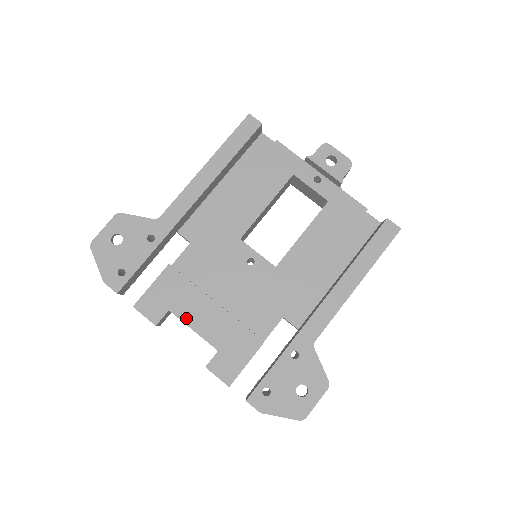
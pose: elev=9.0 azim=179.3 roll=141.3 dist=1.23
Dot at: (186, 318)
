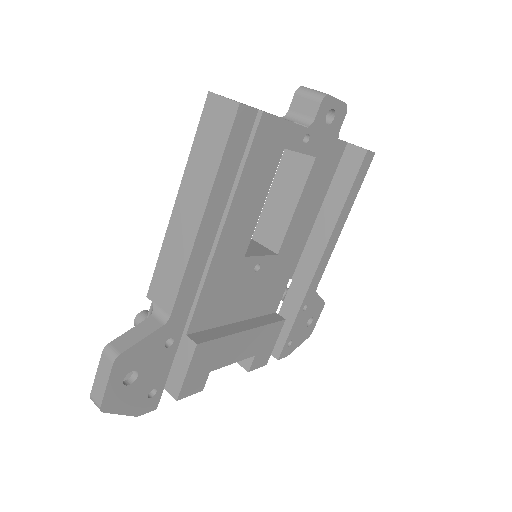
Dot at: (226, 362)
